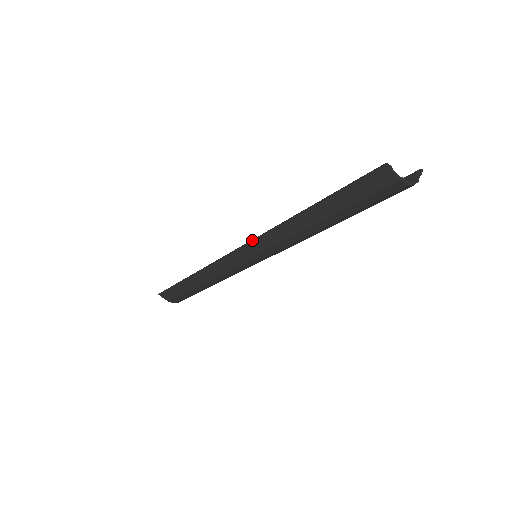
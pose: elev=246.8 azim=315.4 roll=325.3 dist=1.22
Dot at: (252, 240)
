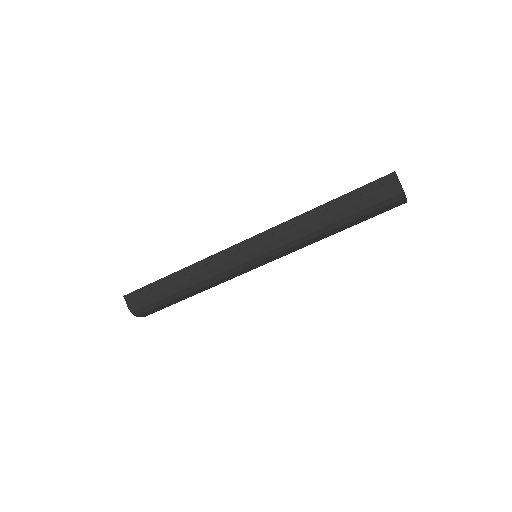
Dot at: (267, 230)
